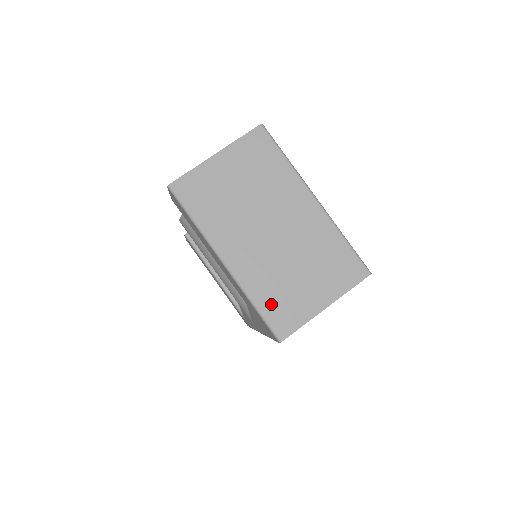
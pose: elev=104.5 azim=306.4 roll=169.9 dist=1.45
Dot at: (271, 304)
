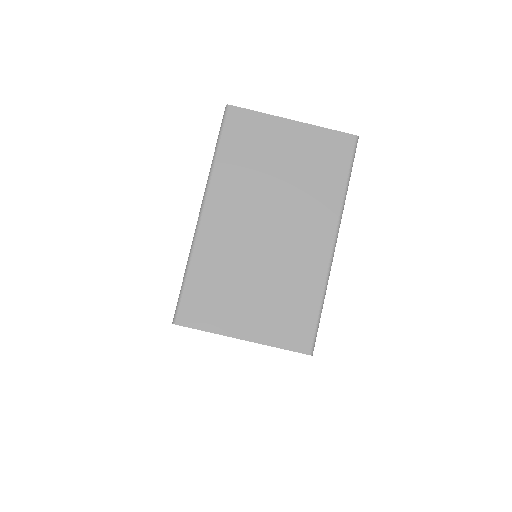
Dot at: (201, 285)
